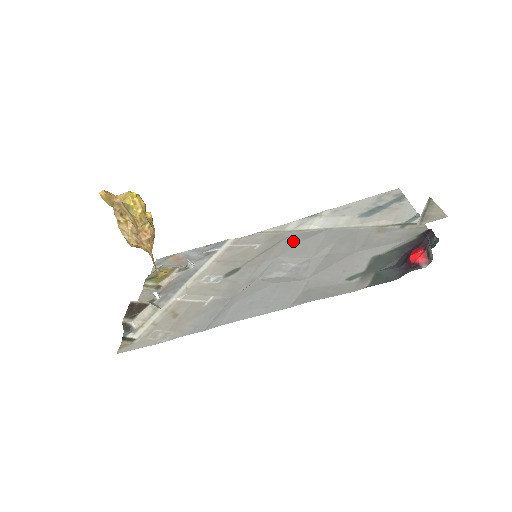
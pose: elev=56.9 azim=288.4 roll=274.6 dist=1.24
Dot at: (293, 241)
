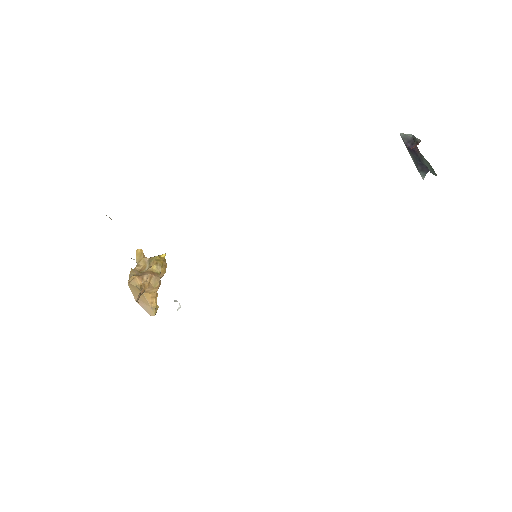
Dot at: occluded
